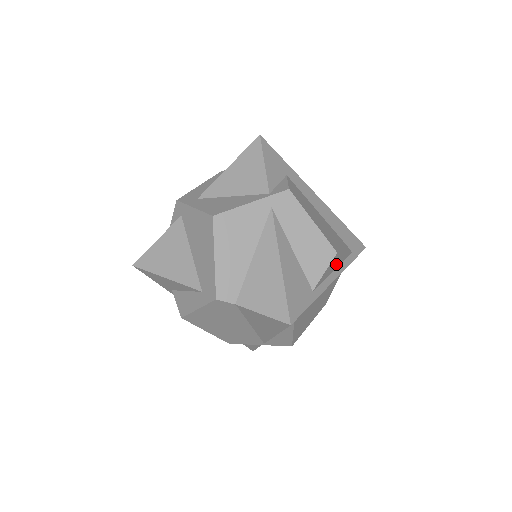
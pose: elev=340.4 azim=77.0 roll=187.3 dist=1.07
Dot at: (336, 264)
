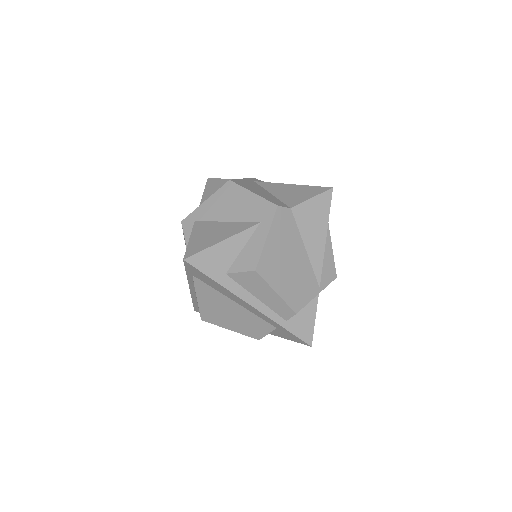
Dot at: occluded
